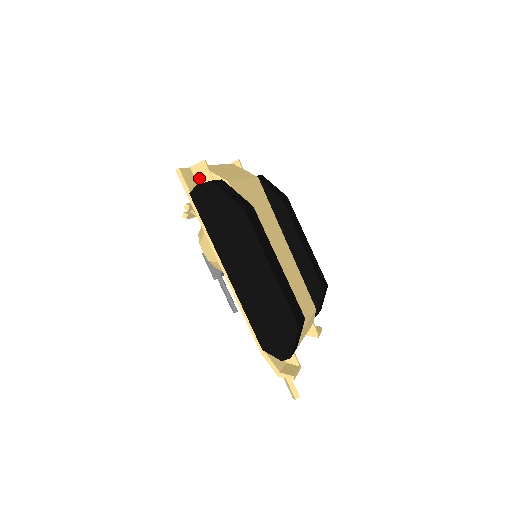
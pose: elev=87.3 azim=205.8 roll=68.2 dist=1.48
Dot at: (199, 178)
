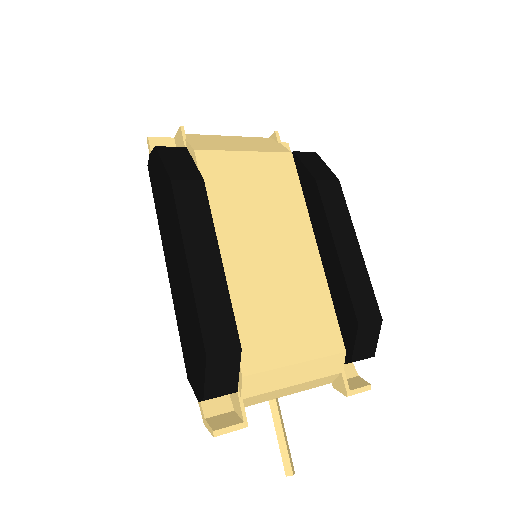
Dot at: occluded
